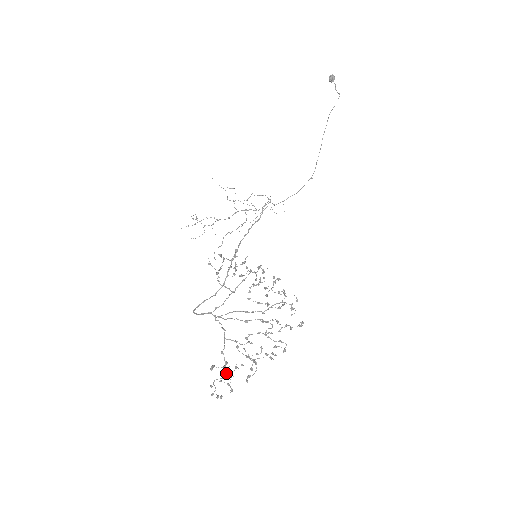
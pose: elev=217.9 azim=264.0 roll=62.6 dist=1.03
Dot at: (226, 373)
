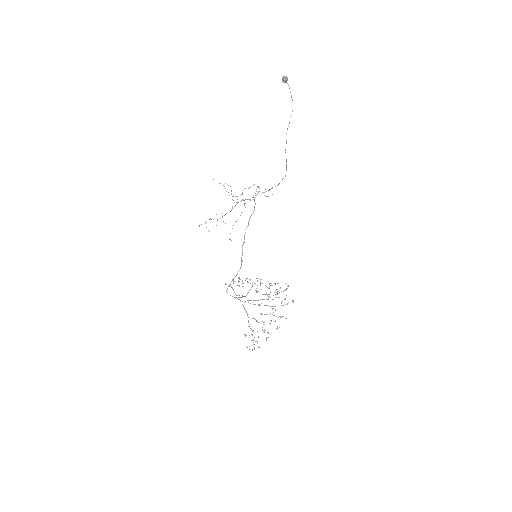
Dot at: (253, 340)
